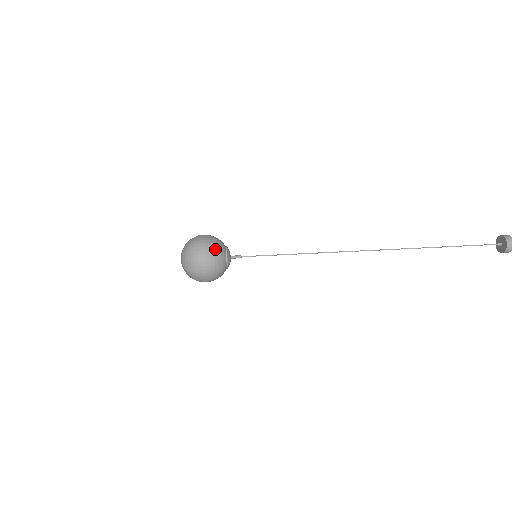
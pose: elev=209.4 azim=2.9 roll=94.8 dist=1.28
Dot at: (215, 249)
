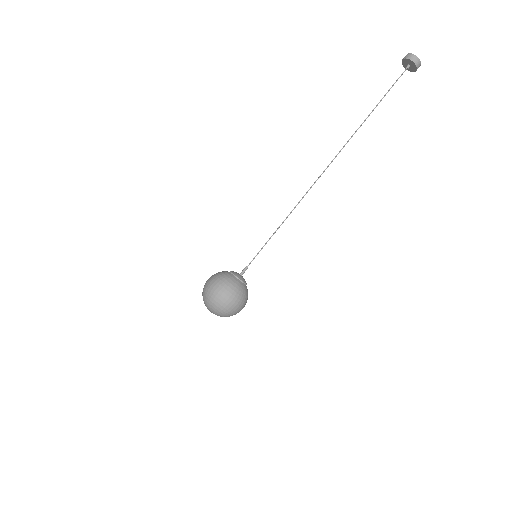
Dot at: (221, 279)
